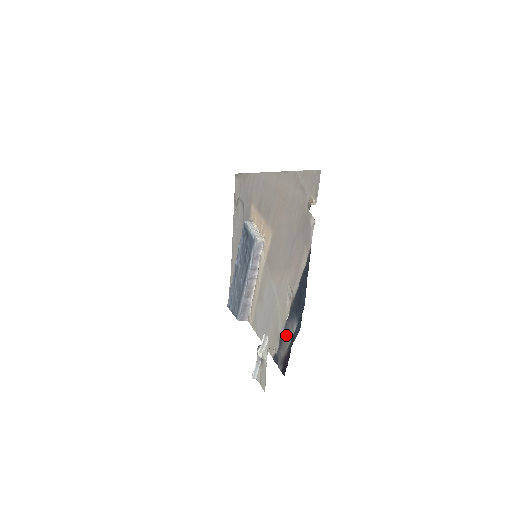
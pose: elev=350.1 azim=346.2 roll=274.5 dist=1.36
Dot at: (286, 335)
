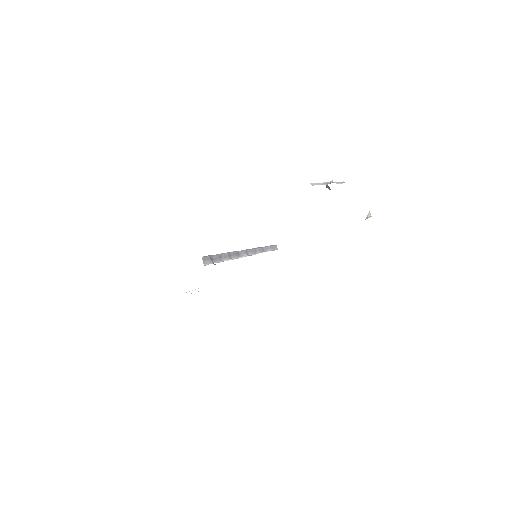
Dot at: occluded
